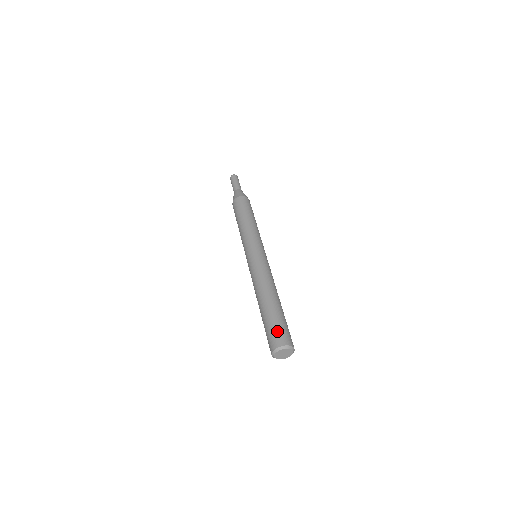
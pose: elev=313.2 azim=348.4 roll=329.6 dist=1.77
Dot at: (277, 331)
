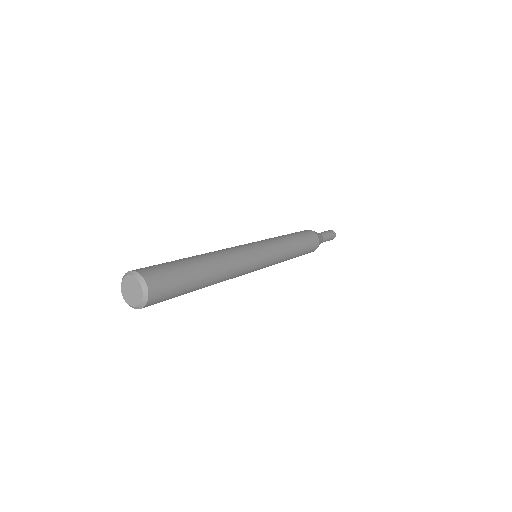
Dot at: occluded
